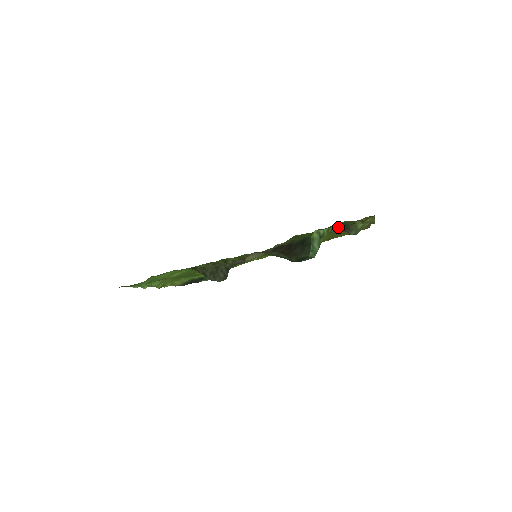
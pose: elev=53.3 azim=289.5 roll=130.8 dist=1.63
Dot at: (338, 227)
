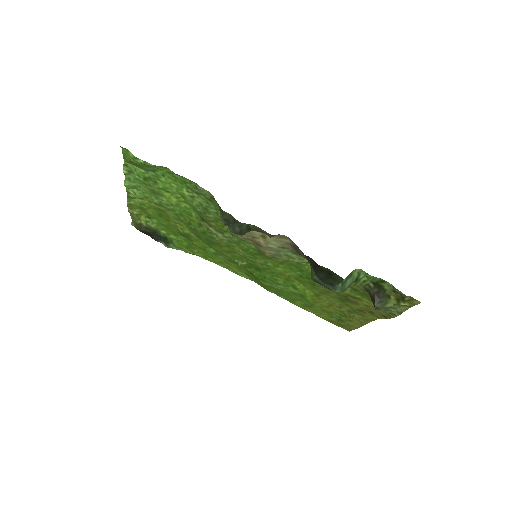
Dot at: (373, 287)
